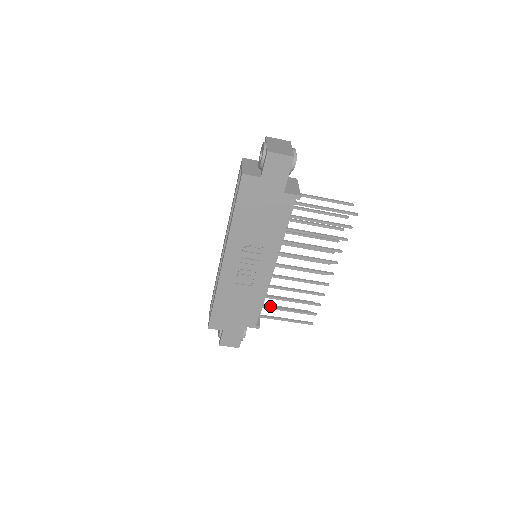
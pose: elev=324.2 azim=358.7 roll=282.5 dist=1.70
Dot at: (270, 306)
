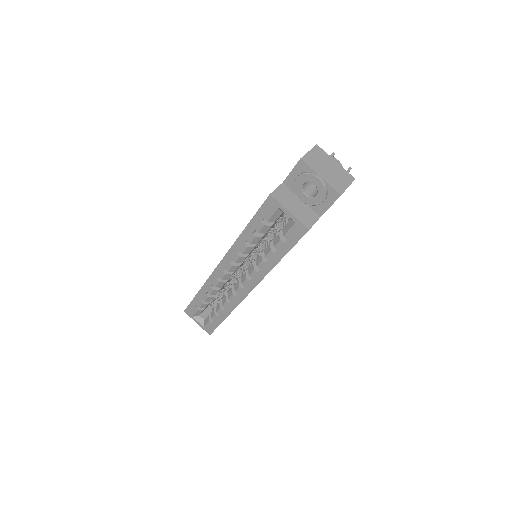
Dot at: occluded
